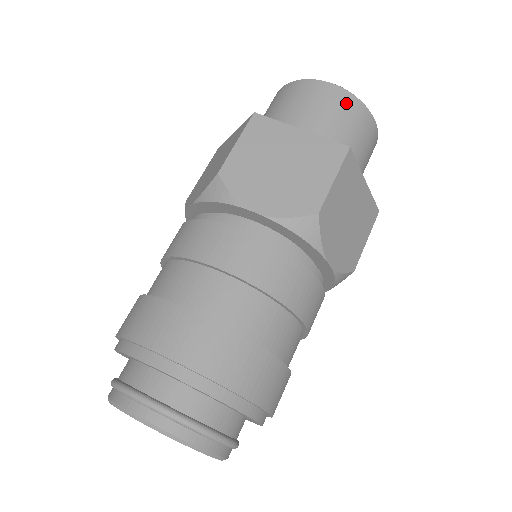
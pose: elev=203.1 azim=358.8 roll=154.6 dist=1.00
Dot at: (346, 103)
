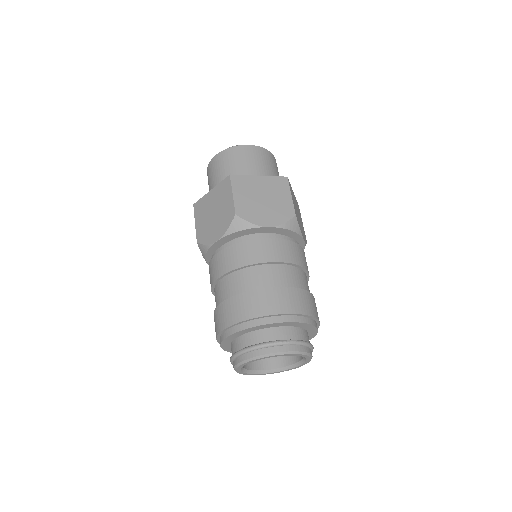
Dot at: (226, 156)
